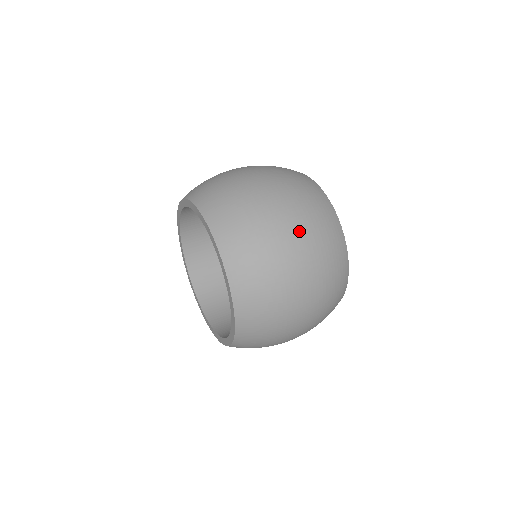
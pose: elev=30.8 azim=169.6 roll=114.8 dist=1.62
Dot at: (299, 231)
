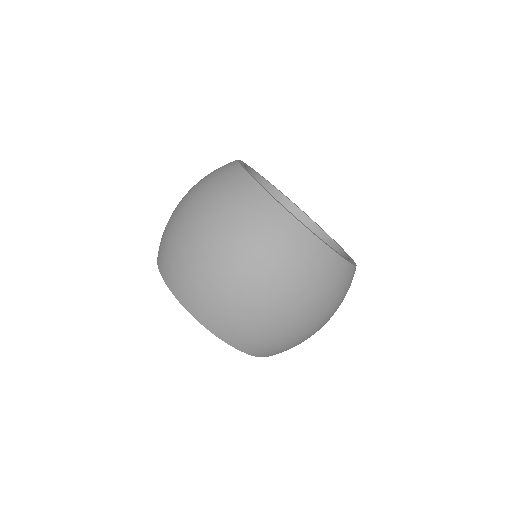
Dot at: (271, 286)
